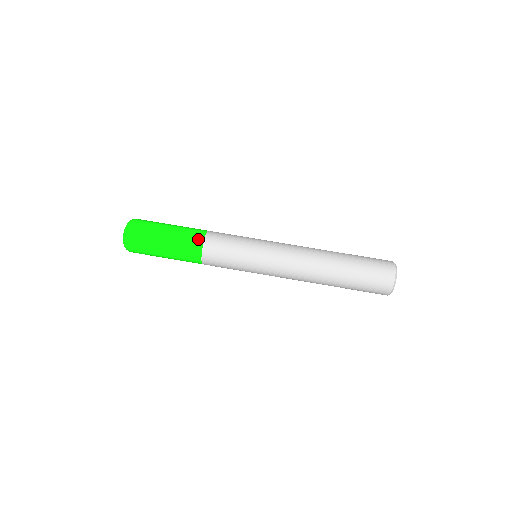
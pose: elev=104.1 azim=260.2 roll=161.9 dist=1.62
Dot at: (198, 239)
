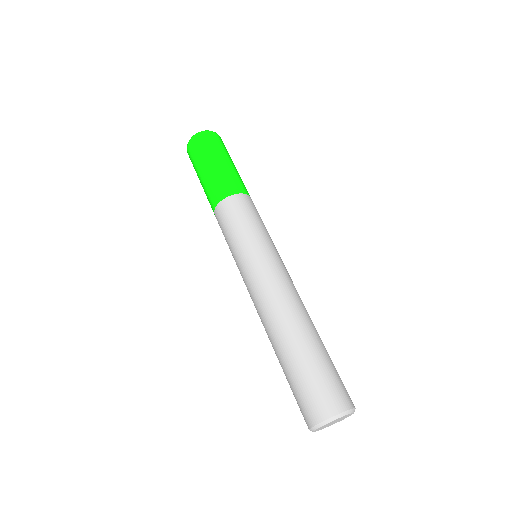
Dot at: (230, 189)
